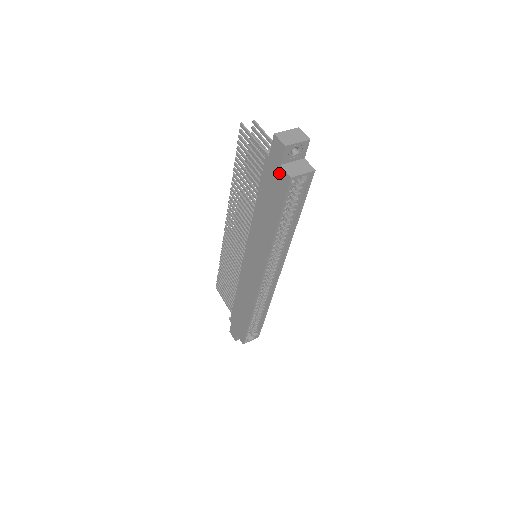
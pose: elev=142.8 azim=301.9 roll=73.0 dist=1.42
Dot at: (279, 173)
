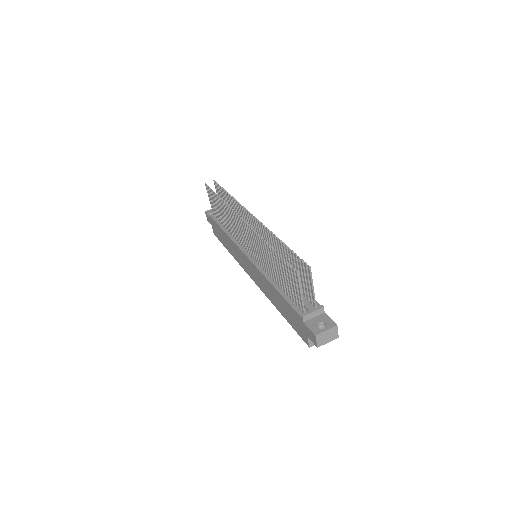
Dot at: (304, 333)
